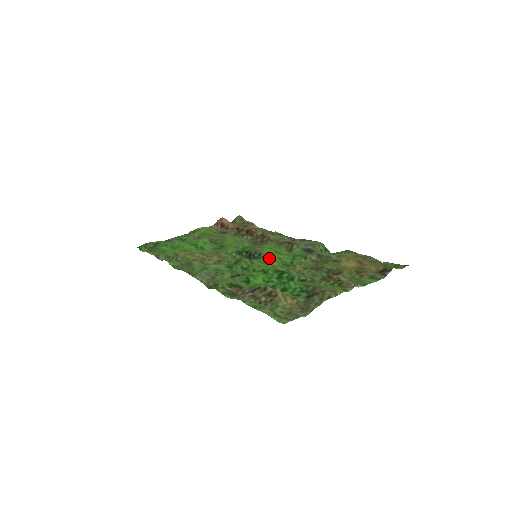
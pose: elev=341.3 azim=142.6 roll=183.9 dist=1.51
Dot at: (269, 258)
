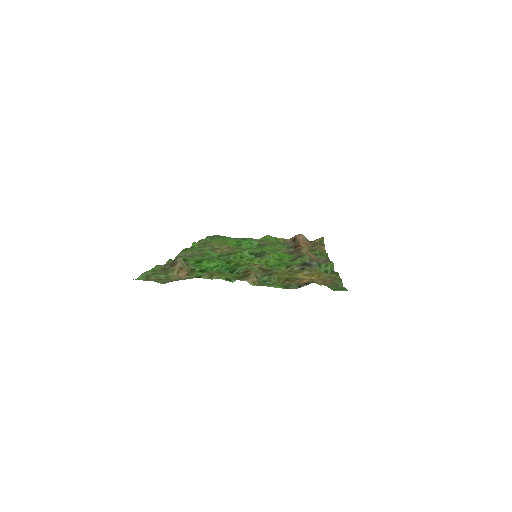
Dot at: (258, 258)
